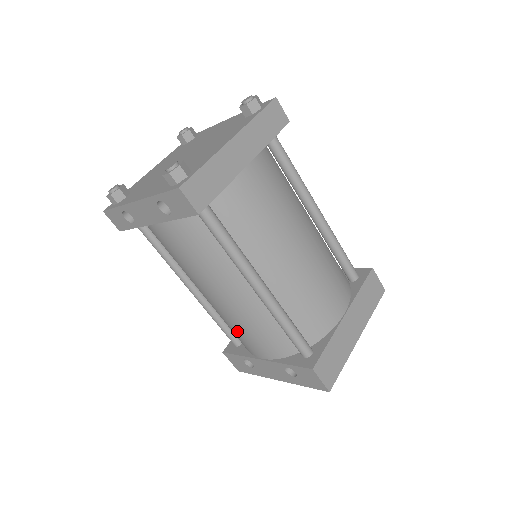
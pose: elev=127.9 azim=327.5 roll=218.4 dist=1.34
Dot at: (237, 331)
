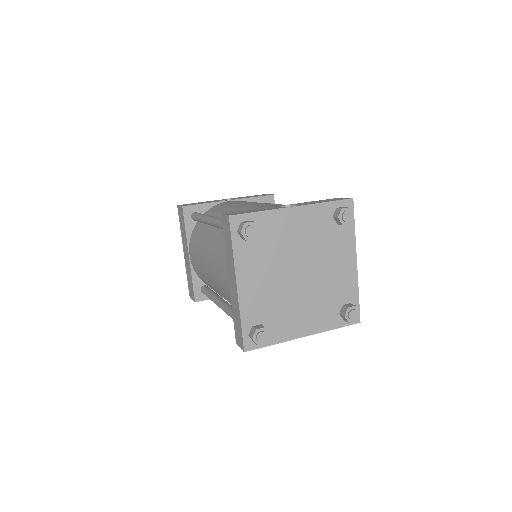
Dot at: occluded
